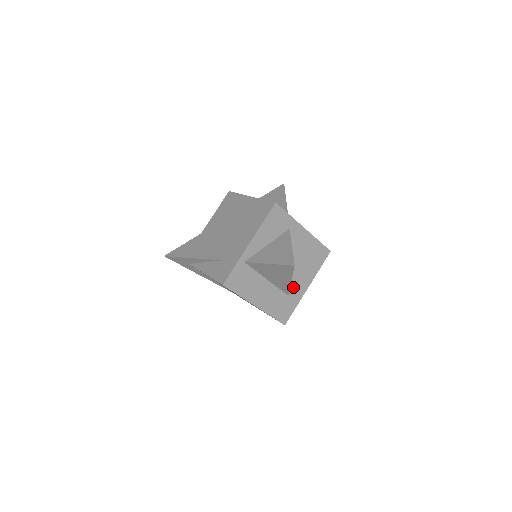
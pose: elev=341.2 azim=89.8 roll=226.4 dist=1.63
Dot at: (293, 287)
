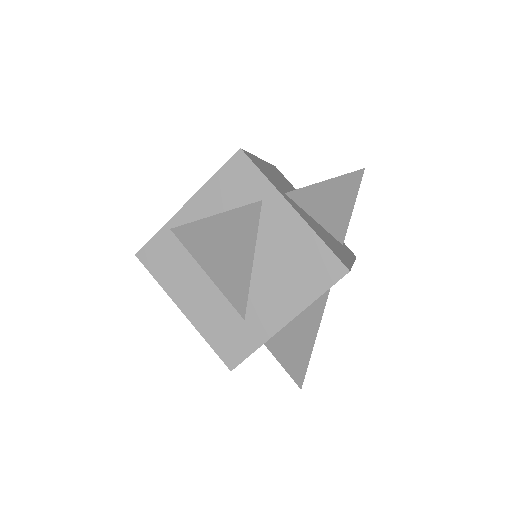
Dot at: (256, 309)
